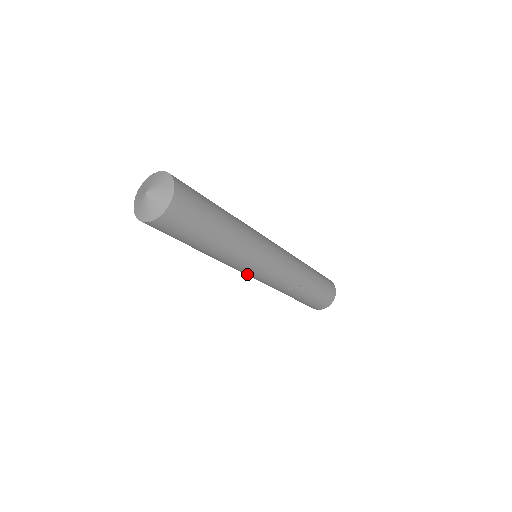
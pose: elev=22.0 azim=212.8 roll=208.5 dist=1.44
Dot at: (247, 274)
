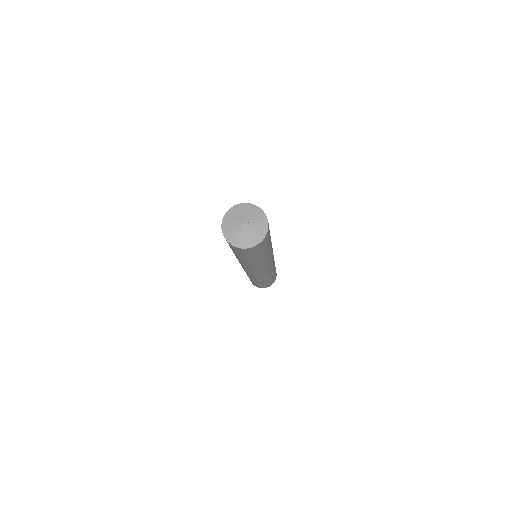
Dot at: (245, 269)
